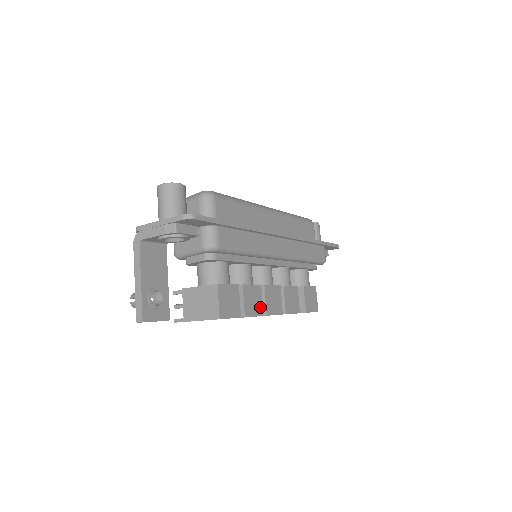
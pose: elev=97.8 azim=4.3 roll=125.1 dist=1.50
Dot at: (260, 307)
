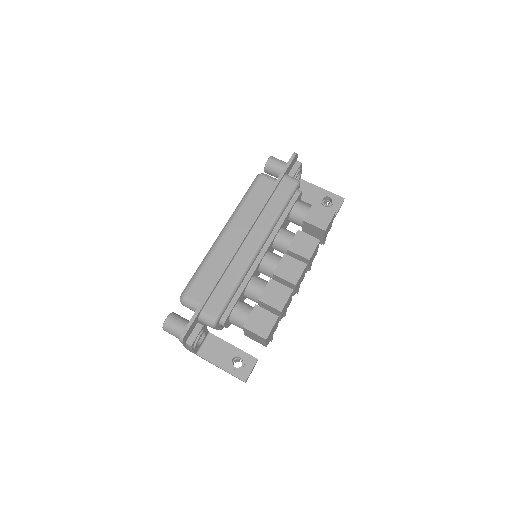
Dot at: (285, 290)
